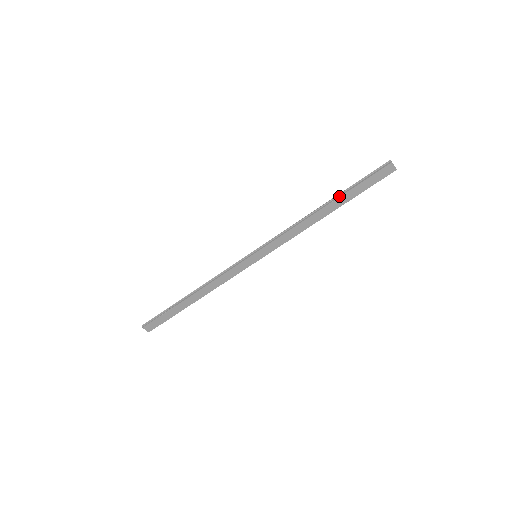
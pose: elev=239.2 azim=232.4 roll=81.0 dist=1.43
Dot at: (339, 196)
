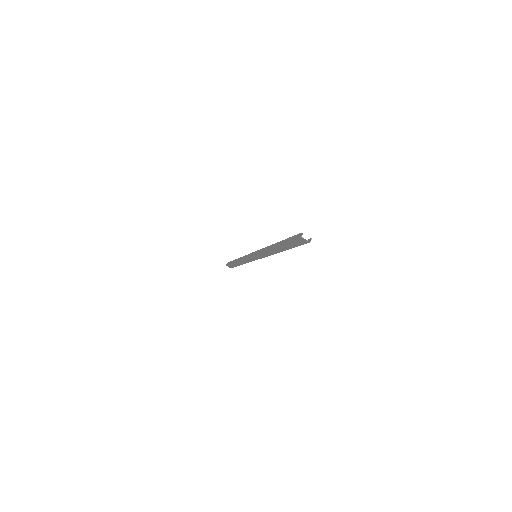
Dot at: (280, 243)
